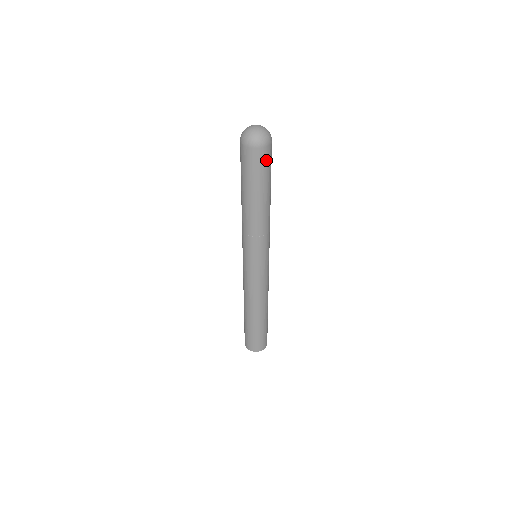
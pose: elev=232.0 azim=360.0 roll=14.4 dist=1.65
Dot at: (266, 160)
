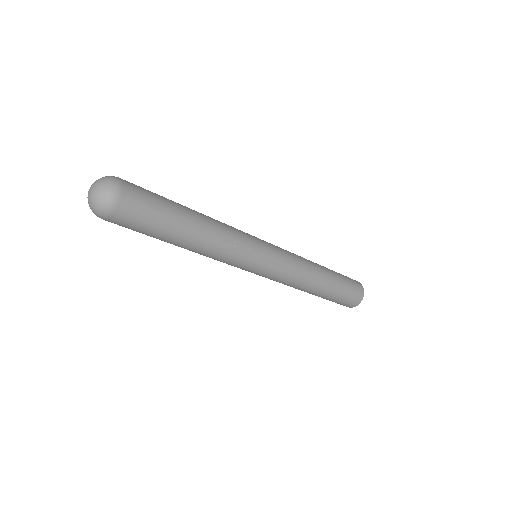
Dot at: (136, 213)
